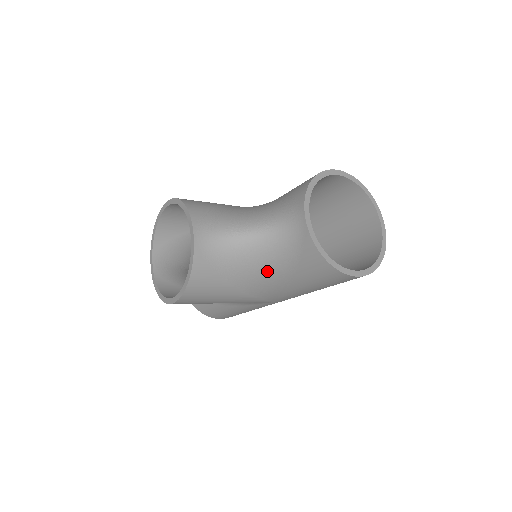
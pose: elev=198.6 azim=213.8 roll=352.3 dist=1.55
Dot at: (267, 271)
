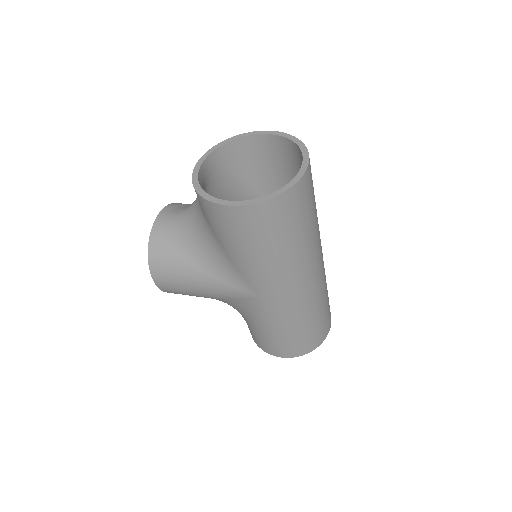
Dot at: (205, 239)
